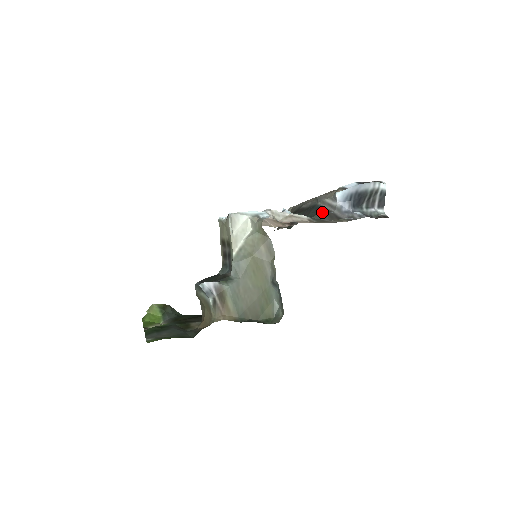
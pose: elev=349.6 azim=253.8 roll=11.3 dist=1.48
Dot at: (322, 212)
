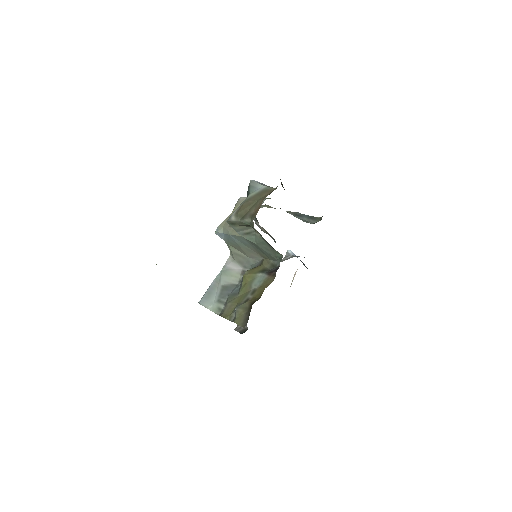
Dot at: occluded
